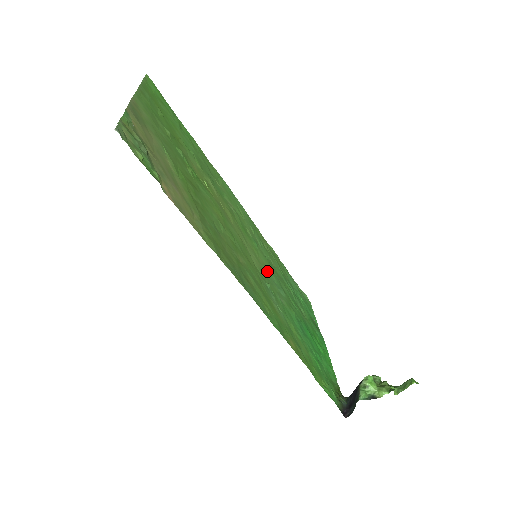
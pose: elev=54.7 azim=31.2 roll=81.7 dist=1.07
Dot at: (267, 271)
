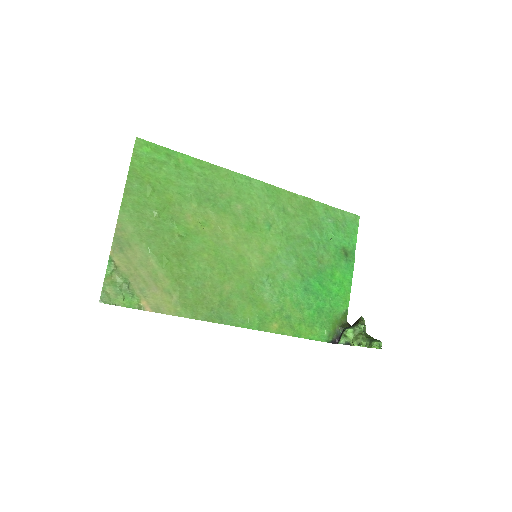
Dot at: (274, 253)
